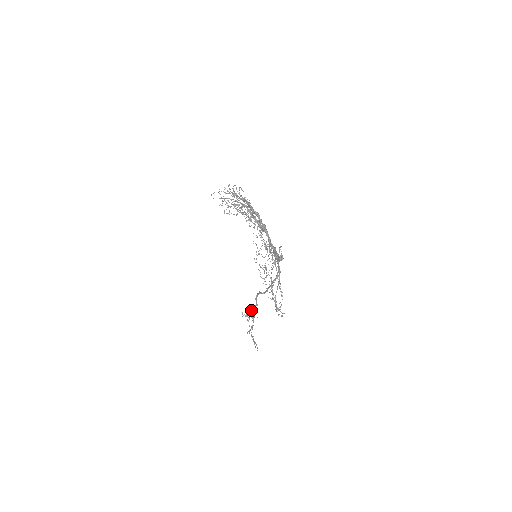
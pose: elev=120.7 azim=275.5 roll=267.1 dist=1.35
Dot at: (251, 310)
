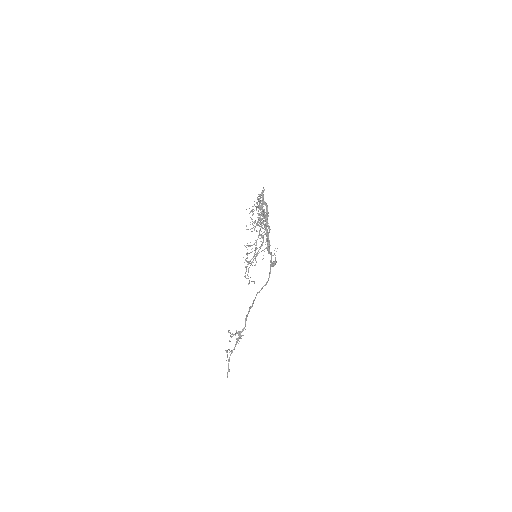
Dot at: (238, 331)
